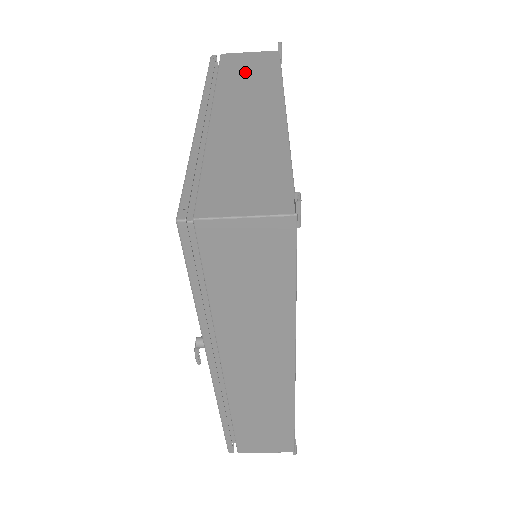
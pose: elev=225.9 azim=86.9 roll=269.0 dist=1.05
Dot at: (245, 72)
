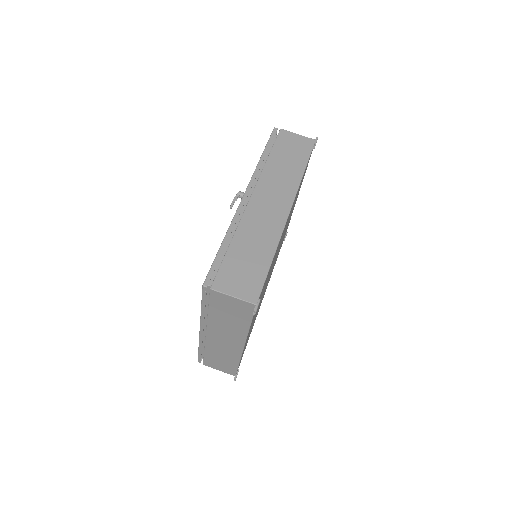
Dot at: occluded
